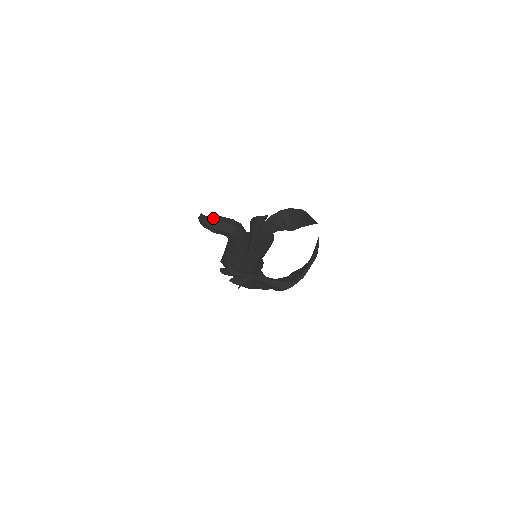
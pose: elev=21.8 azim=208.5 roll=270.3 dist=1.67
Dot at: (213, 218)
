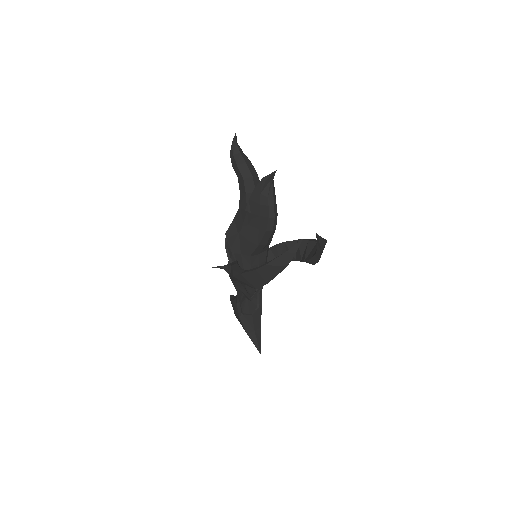
Dot at: (243, 154)
